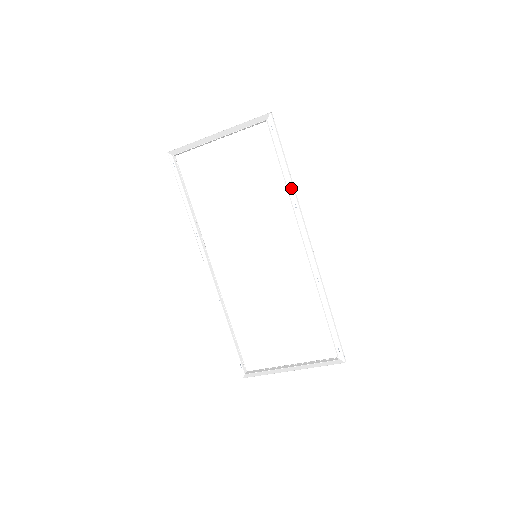
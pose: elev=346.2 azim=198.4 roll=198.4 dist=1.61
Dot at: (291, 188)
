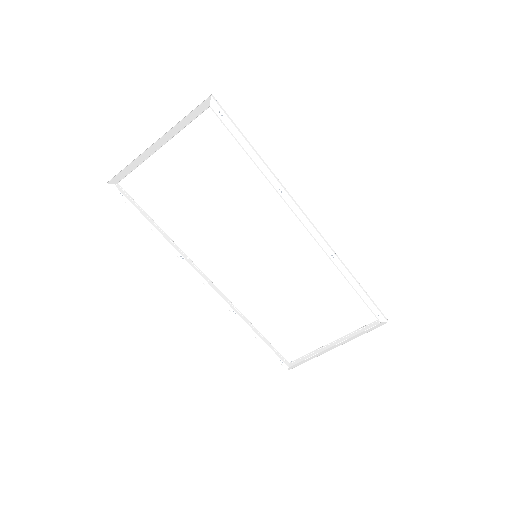
Dot at: (269, 173)
